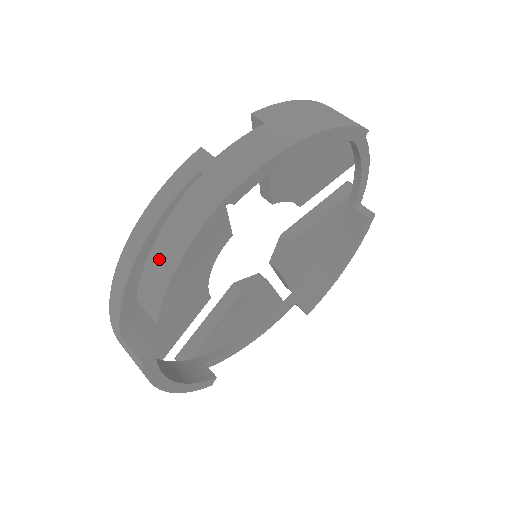
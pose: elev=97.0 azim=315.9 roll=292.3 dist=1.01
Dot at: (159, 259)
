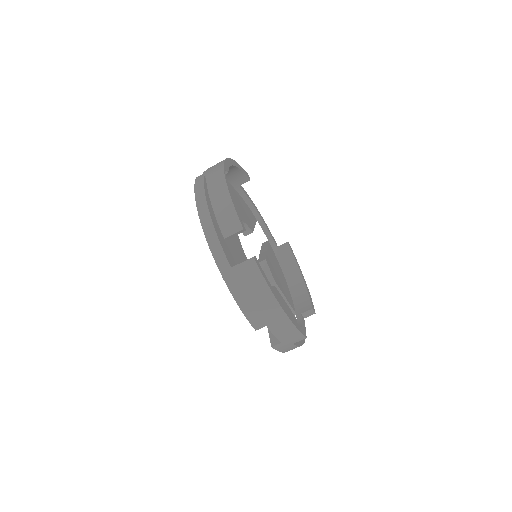
Dot at: (219, 202)
